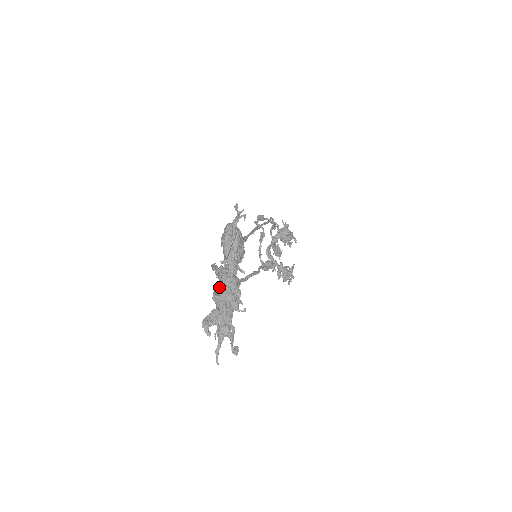
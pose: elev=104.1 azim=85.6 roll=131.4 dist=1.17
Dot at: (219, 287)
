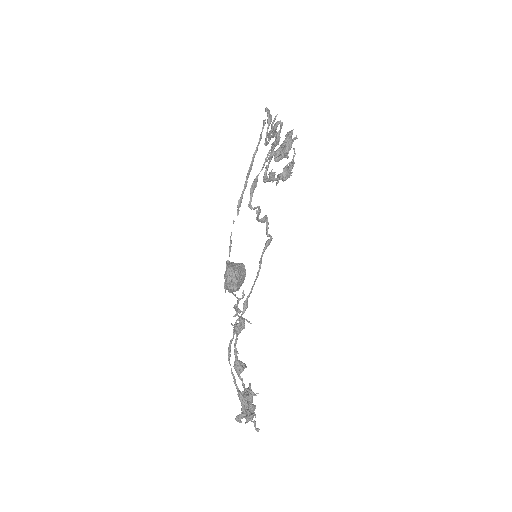
Dot at: (237, 366)
